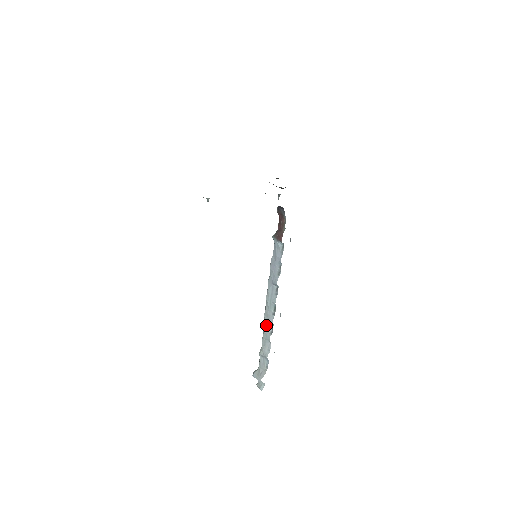
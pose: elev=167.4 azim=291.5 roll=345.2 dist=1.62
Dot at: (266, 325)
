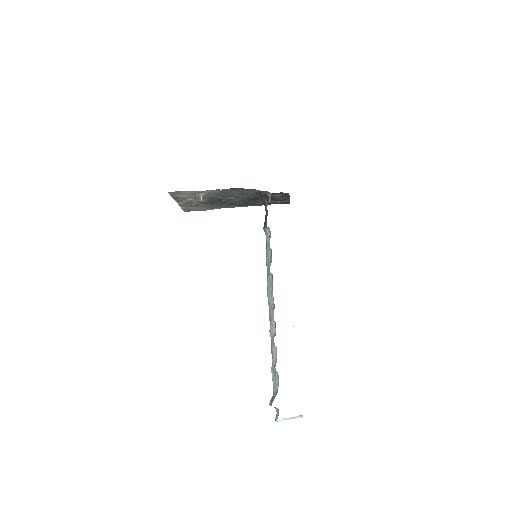
Dot at: (270, 327)
